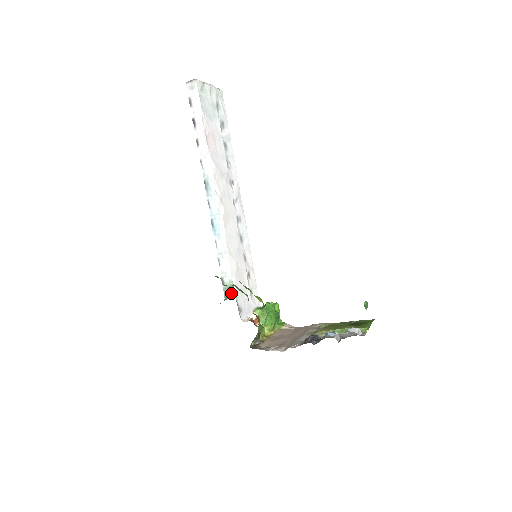
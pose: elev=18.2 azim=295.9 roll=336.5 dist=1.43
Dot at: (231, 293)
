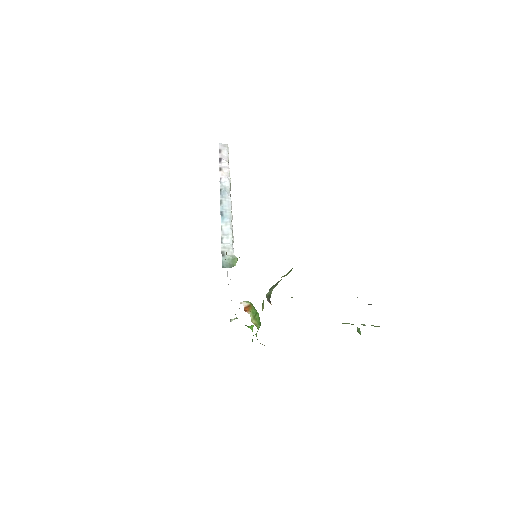
Dot at: (231, 266)
